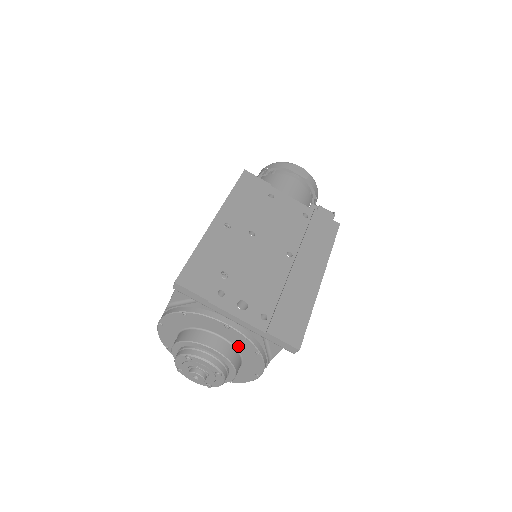
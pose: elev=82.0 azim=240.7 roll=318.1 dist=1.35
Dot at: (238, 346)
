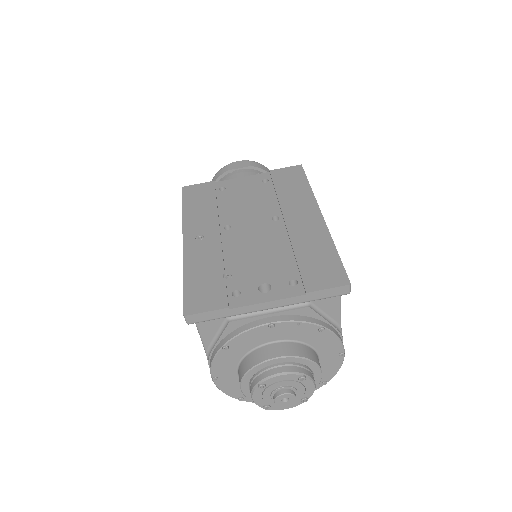
Dot at: (298, 338)
